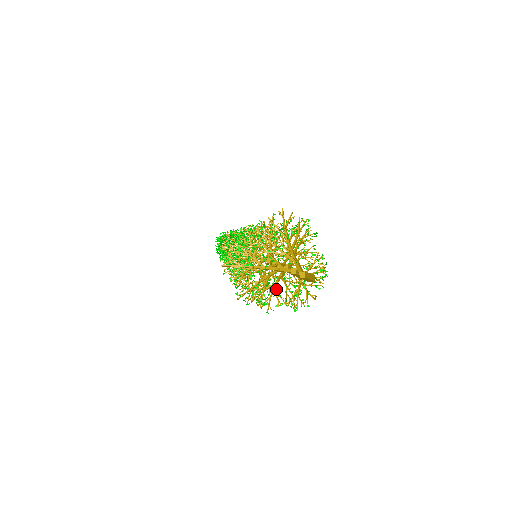
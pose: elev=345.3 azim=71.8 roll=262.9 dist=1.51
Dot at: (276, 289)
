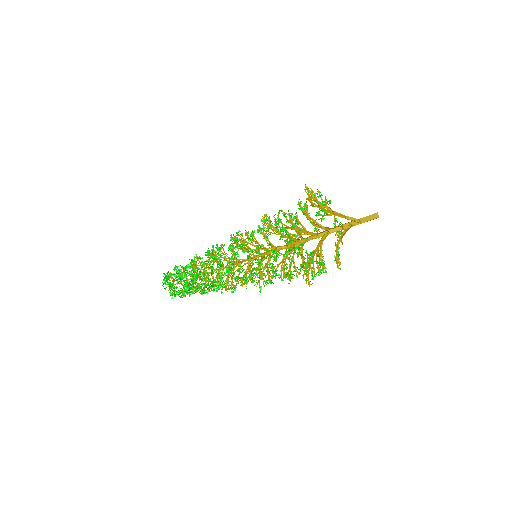
Dot at: (301, 268)
